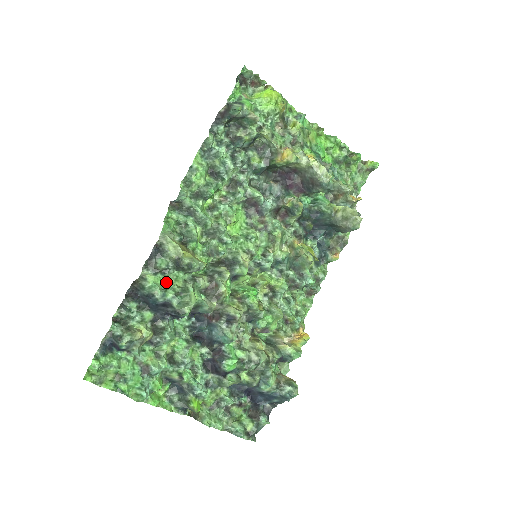
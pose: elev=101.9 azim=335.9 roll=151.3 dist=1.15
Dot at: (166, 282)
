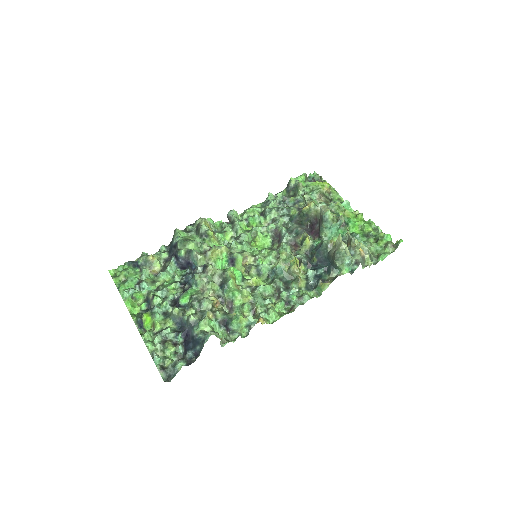
Dot at: (185, 236)
